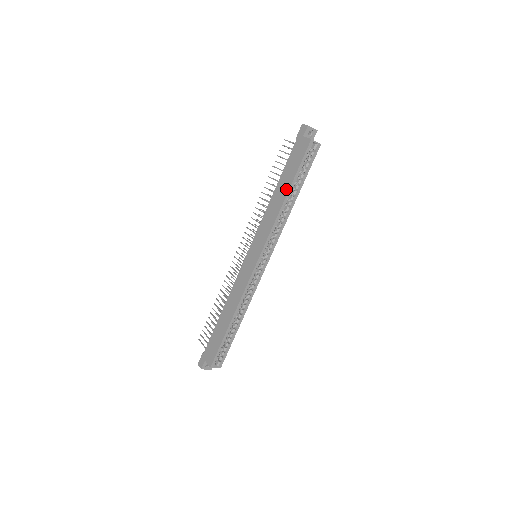
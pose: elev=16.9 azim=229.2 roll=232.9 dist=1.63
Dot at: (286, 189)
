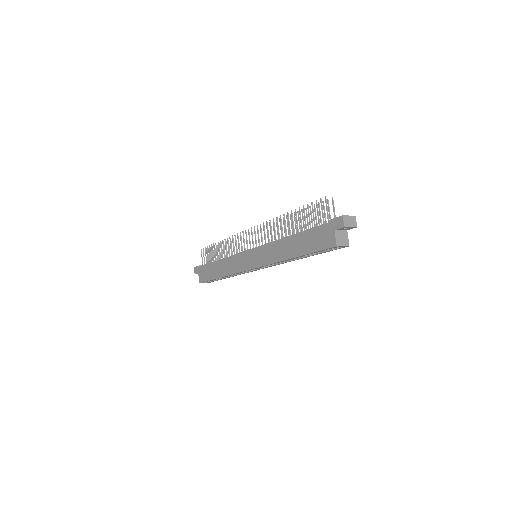
Dot at: (295, 253)
